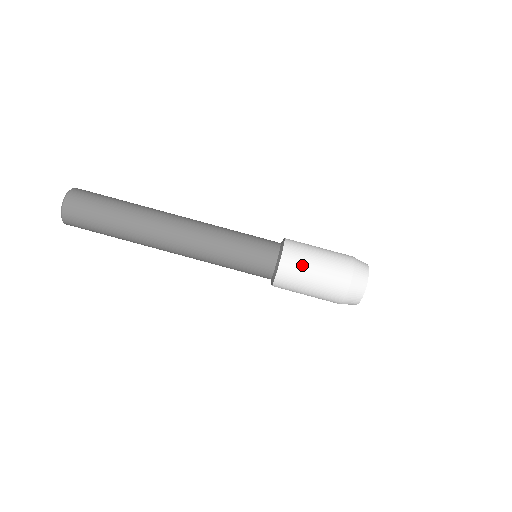
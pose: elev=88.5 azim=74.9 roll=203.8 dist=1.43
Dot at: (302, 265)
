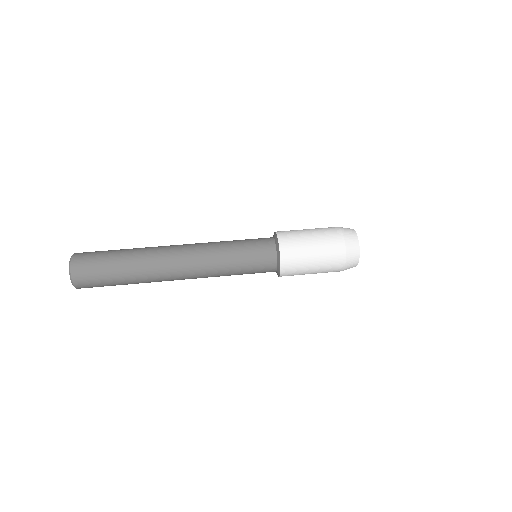
Dot at: (296, 233)
